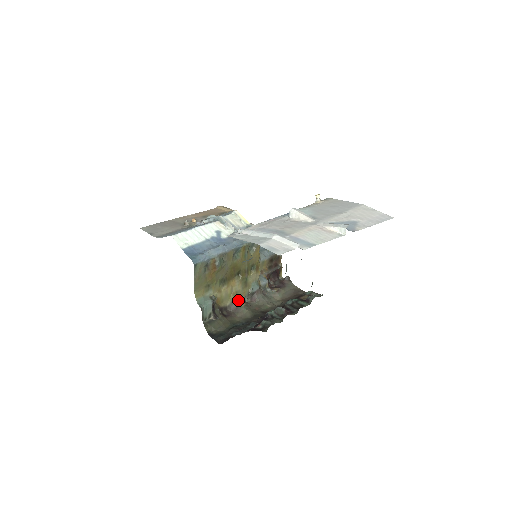
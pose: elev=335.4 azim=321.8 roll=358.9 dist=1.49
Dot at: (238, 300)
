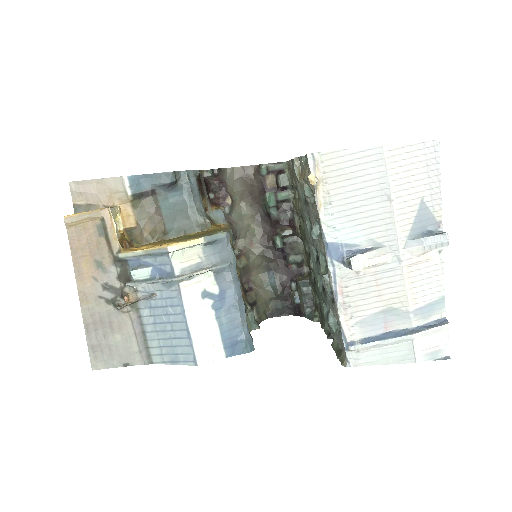
Dot at: (240, 266)
